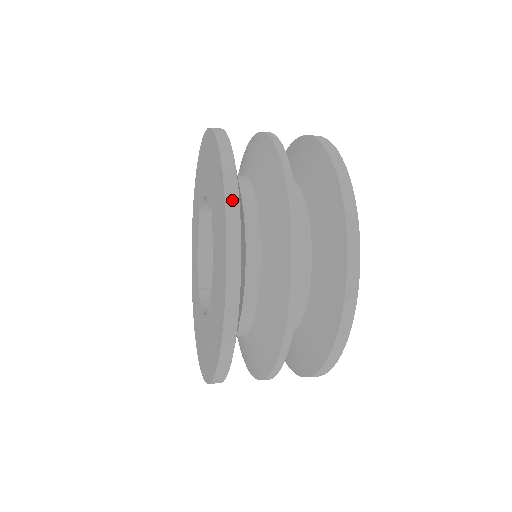
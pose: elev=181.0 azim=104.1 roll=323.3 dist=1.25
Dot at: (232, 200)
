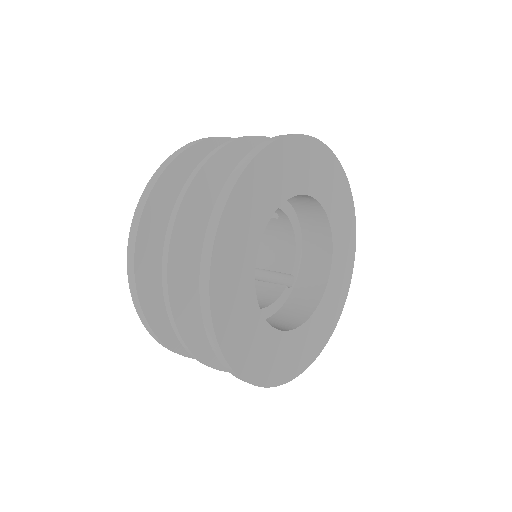
Dot at: (138, 213)
